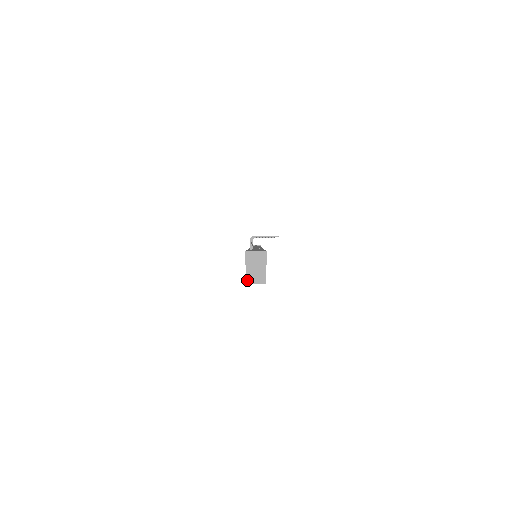
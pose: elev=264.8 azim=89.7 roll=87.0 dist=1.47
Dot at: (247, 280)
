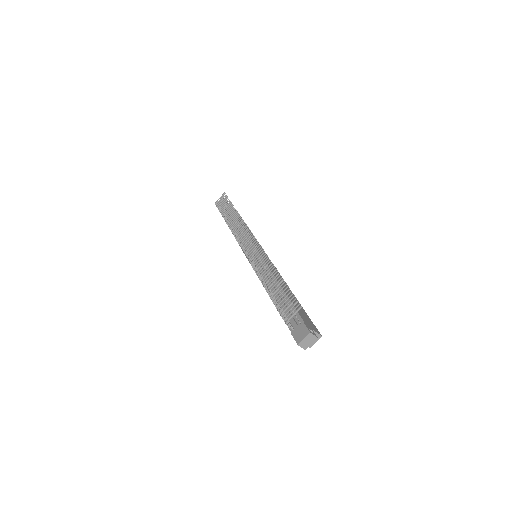
Dot at: (309, 346)
